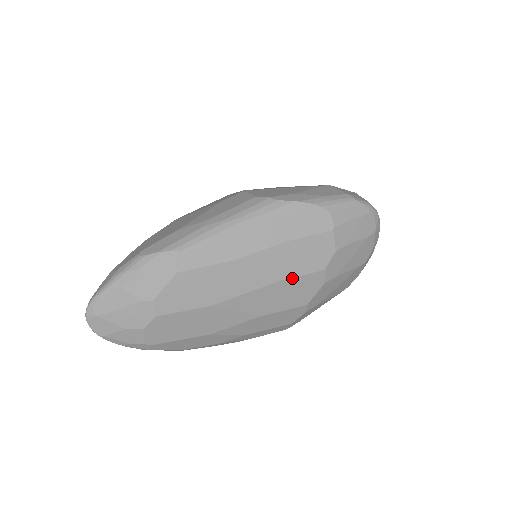
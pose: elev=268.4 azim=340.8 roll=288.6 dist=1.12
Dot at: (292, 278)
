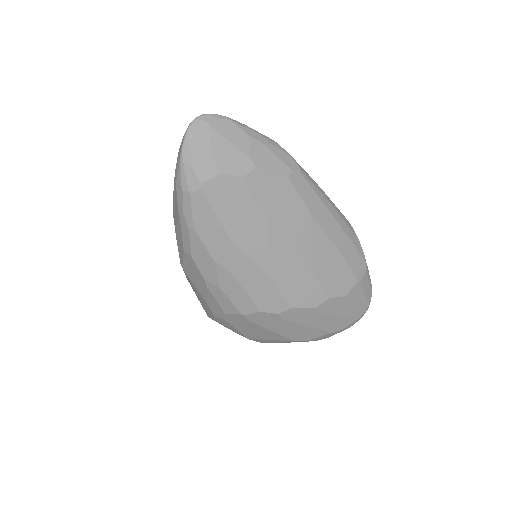
Dot at: (315, 276)
